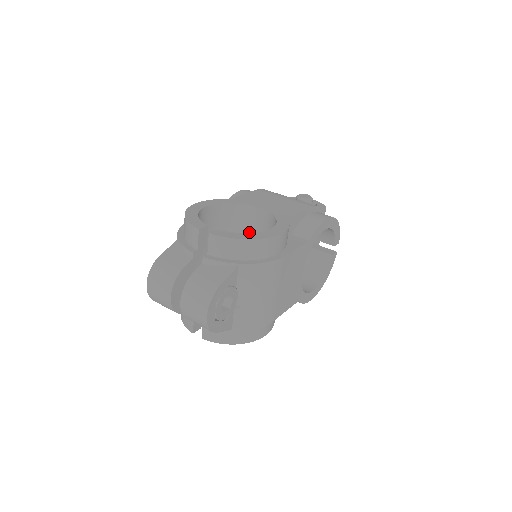
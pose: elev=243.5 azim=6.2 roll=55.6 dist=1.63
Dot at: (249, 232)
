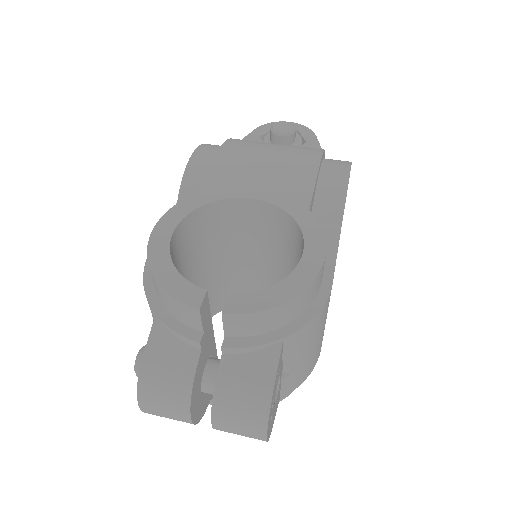
Dot at: (240, 232)
